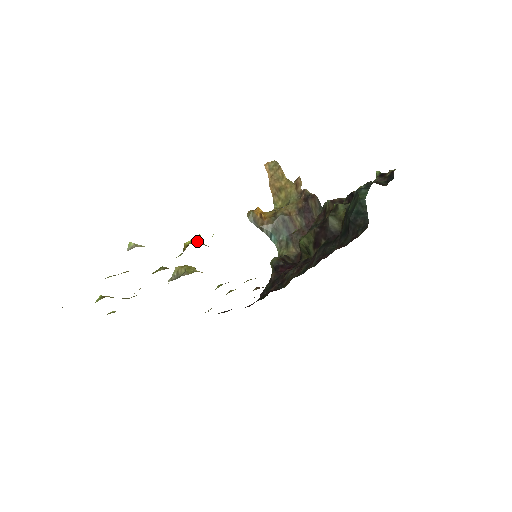
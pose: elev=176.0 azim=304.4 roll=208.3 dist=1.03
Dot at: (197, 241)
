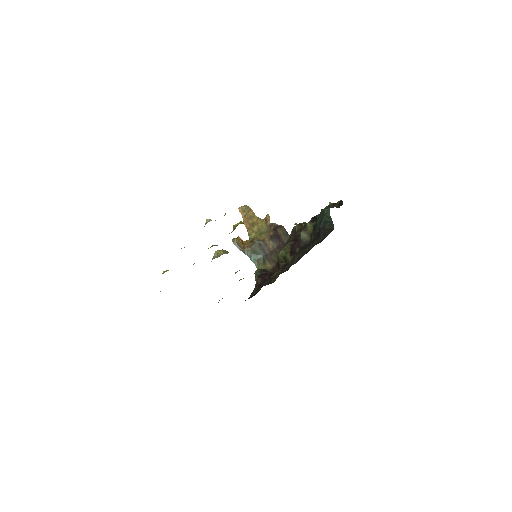
Dot at: (242, 223)
